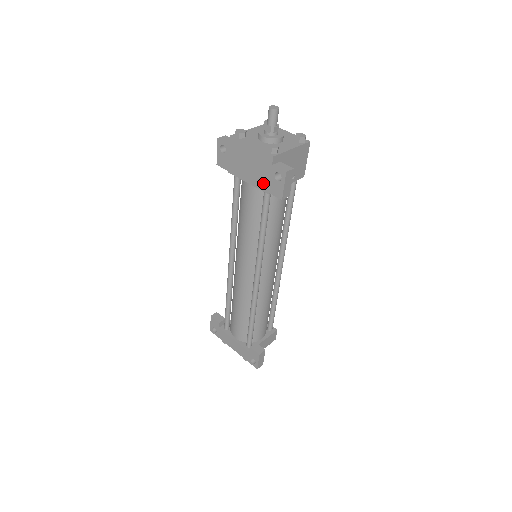
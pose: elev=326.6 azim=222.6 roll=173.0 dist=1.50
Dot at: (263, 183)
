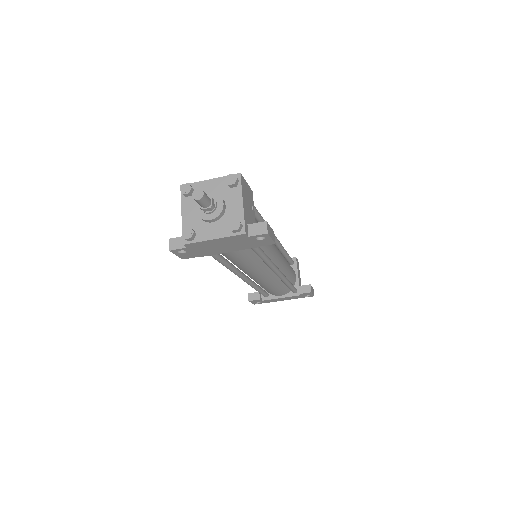
Dot at: (246, 246)
